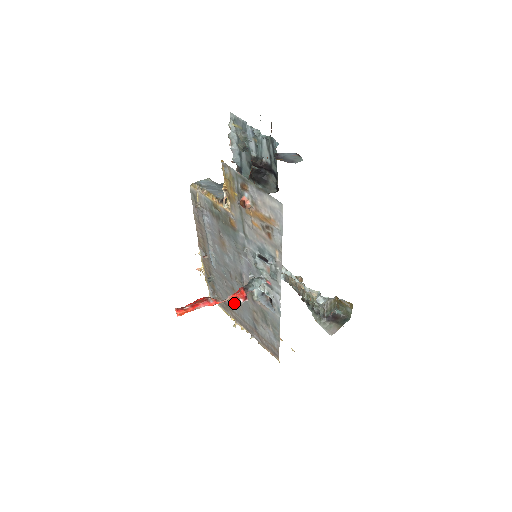
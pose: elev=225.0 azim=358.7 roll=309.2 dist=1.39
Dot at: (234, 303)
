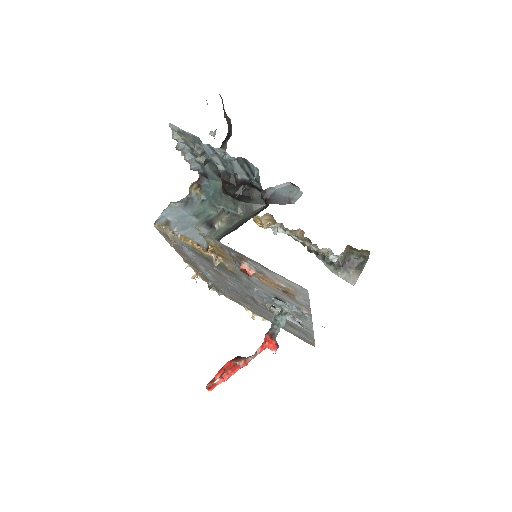
Dot at: (247, 304)
